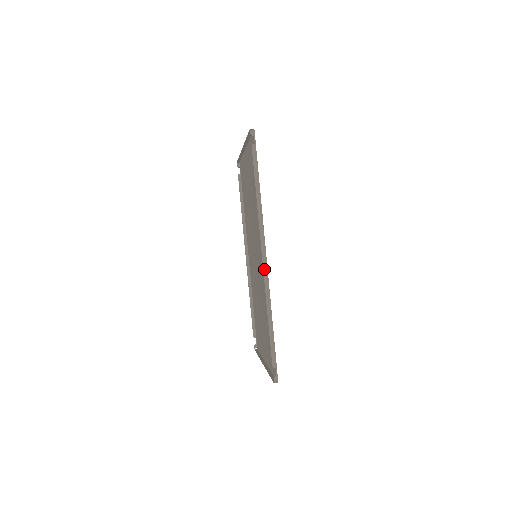
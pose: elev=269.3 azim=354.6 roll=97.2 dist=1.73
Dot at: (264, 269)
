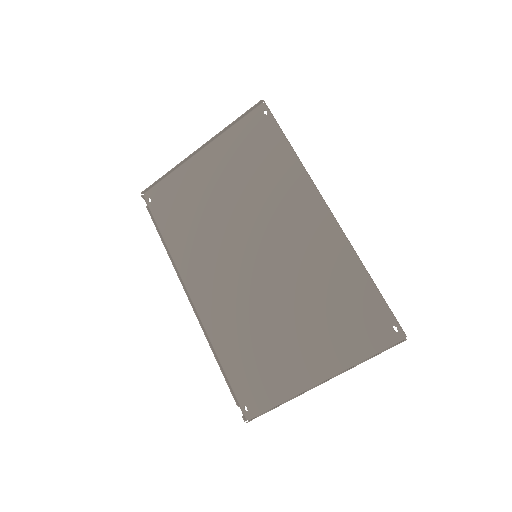
Dot at: occluded
